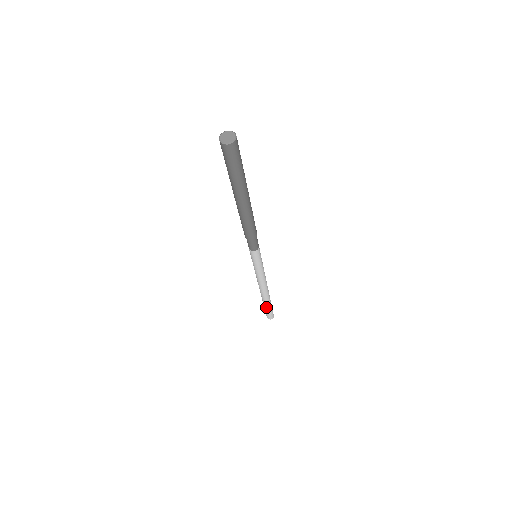
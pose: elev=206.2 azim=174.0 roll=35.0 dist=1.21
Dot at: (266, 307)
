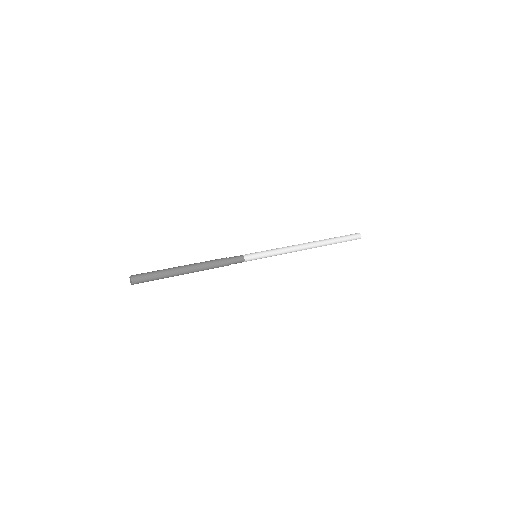
Dot at: occluded
